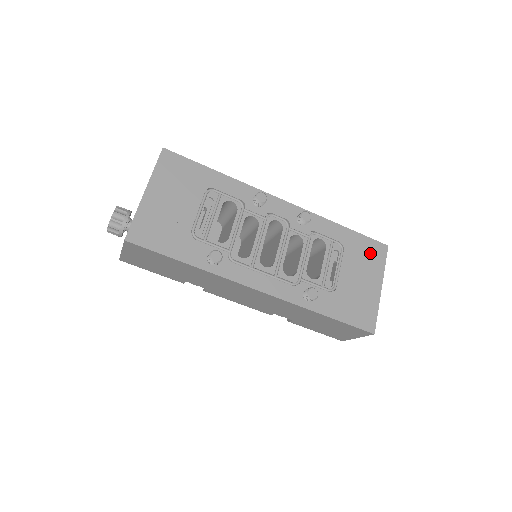
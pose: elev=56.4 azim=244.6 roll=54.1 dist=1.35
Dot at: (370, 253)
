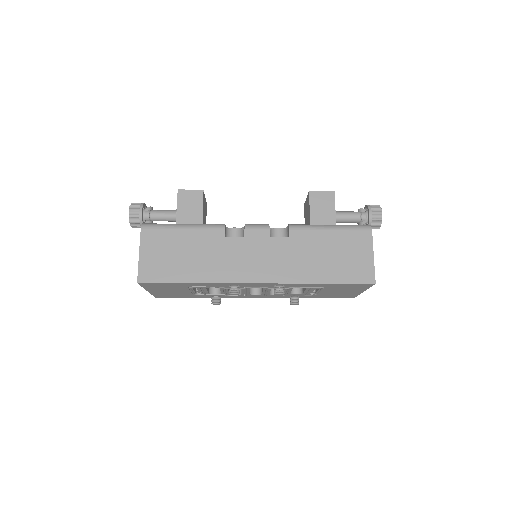
Dot at: (353, 287)
